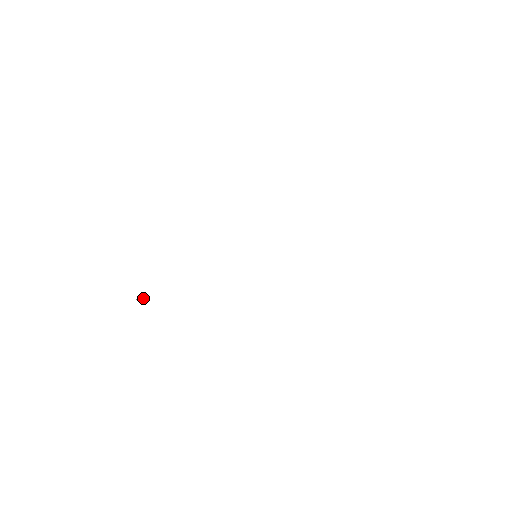
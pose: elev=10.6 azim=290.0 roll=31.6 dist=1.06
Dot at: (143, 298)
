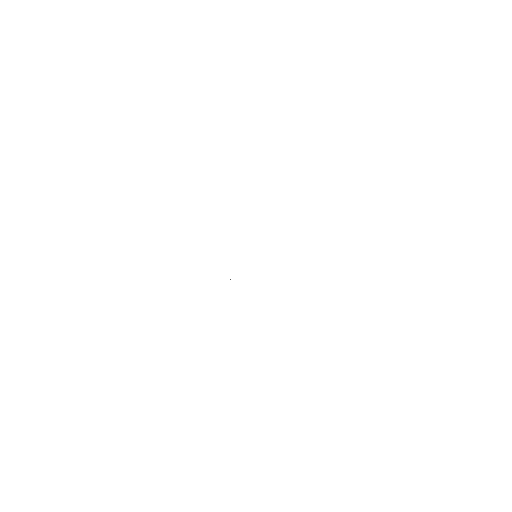
Dot at: occluded
